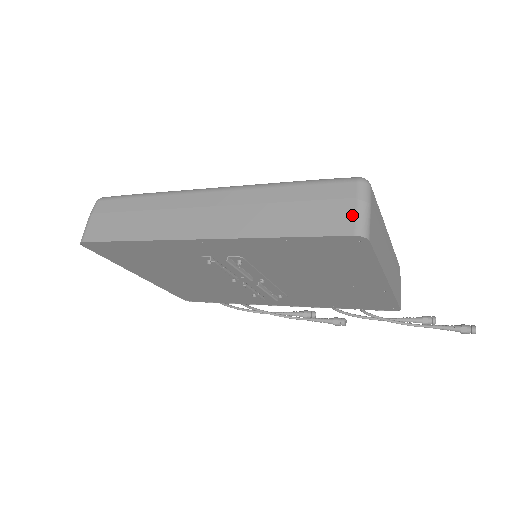
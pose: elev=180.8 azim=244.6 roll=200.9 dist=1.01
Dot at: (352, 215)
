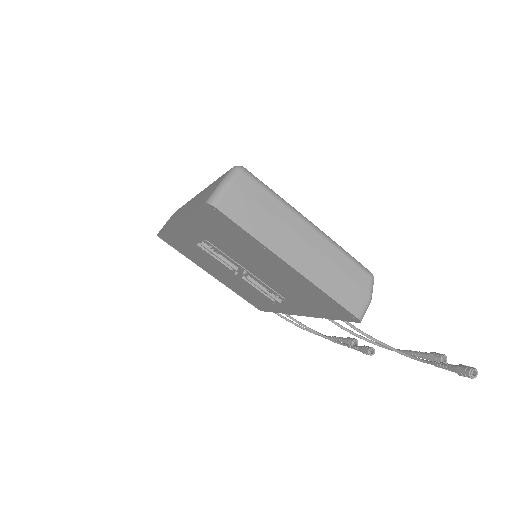
Dot at: (214, 190)
